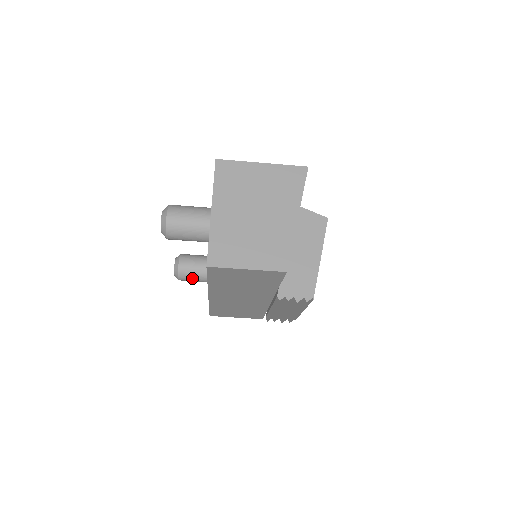
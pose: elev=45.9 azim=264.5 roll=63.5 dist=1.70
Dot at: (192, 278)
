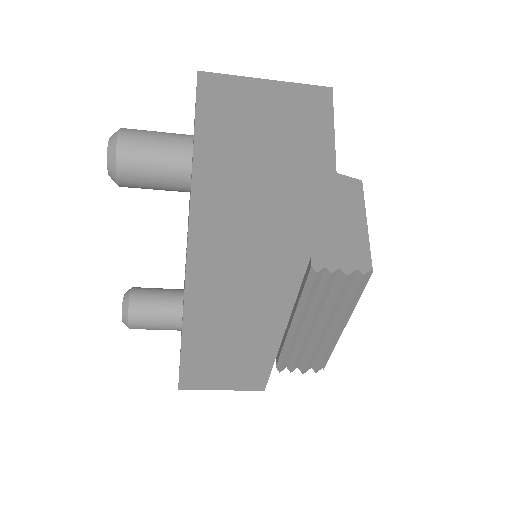
Dot at: (151, 319)
